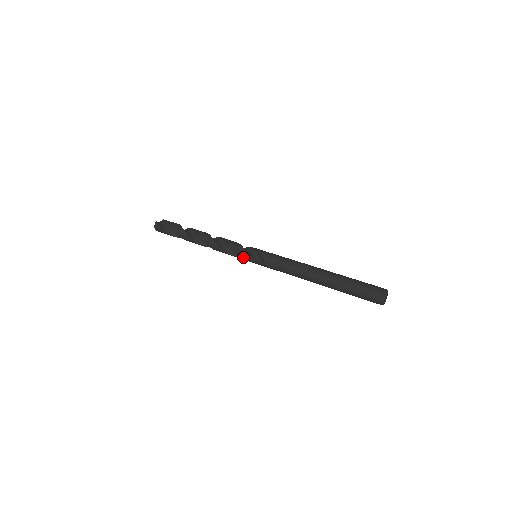
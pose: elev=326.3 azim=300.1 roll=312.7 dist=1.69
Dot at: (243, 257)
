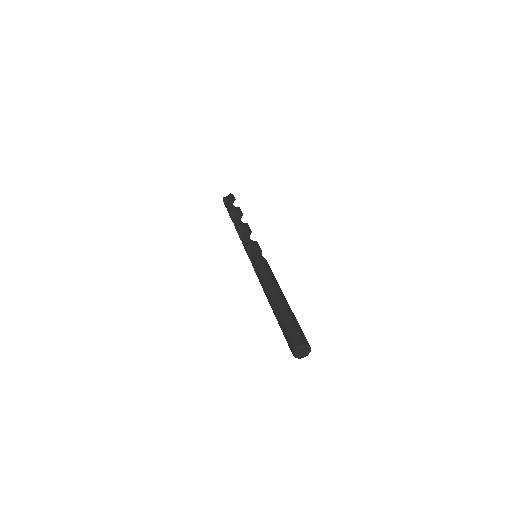
Dot at: occluded
